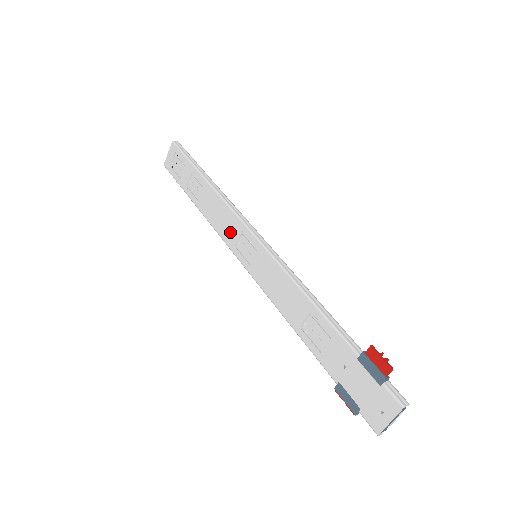
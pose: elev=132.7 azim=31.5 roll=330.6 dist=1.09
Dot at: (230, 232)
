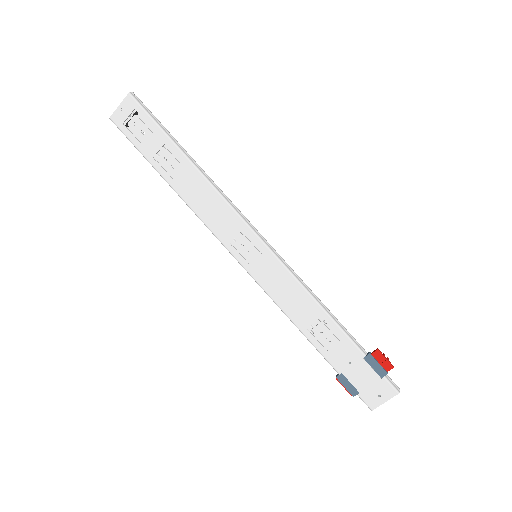
Dot at: (224, 227)
